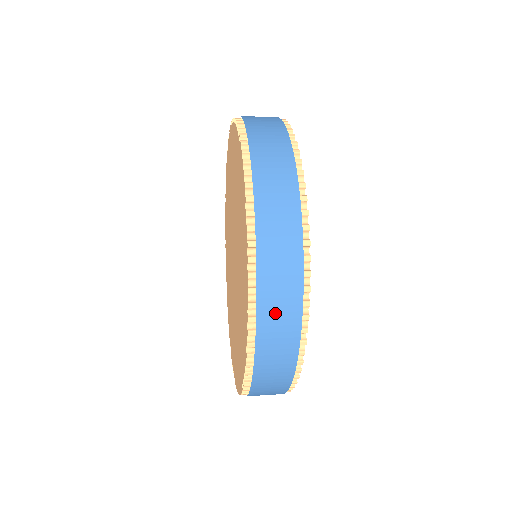
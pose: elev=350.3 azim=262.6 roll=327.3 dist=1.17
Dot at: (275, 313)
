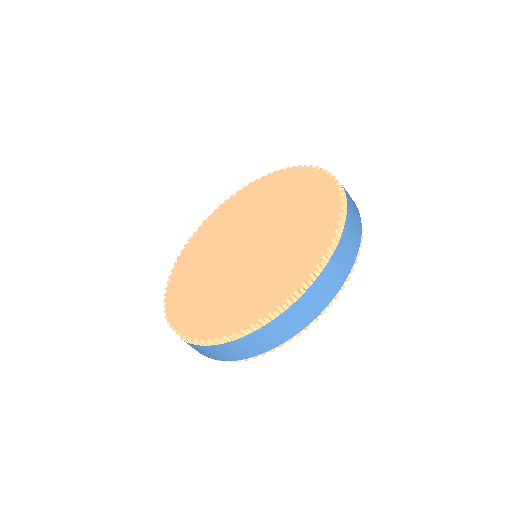
Dot at: (299, 312)
